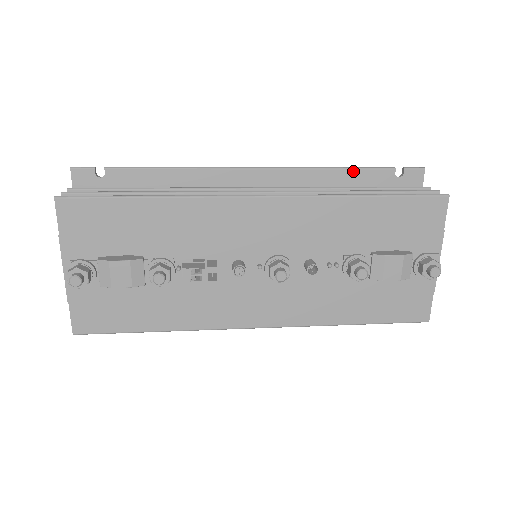
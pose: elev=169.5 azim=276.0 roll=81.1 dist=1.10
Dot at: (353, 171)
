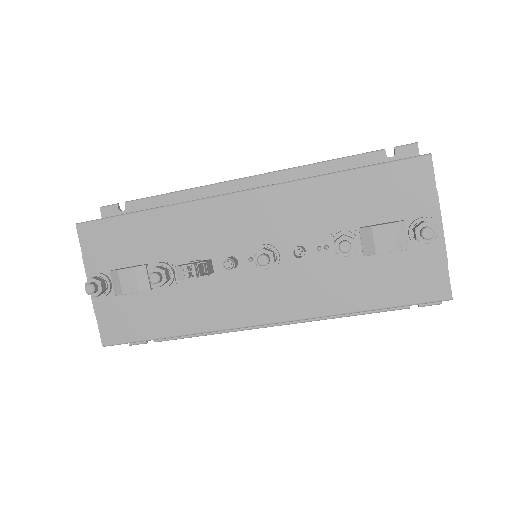
Dot at: (341, 161)
